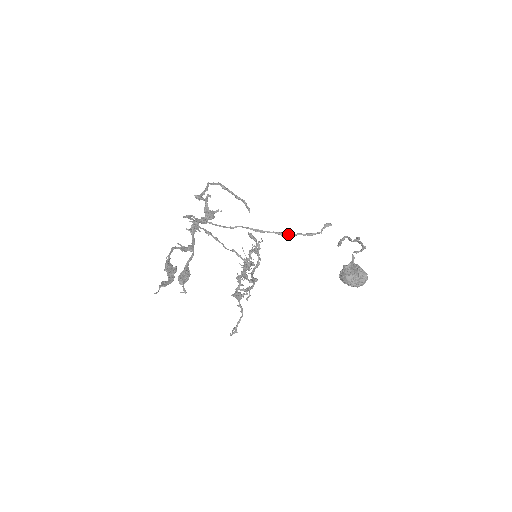
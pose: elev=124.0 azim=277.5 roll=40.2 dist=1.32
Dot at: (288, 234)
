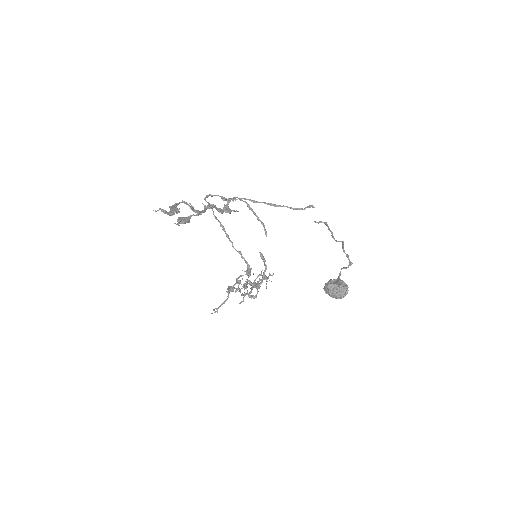
Dot at: occluded
